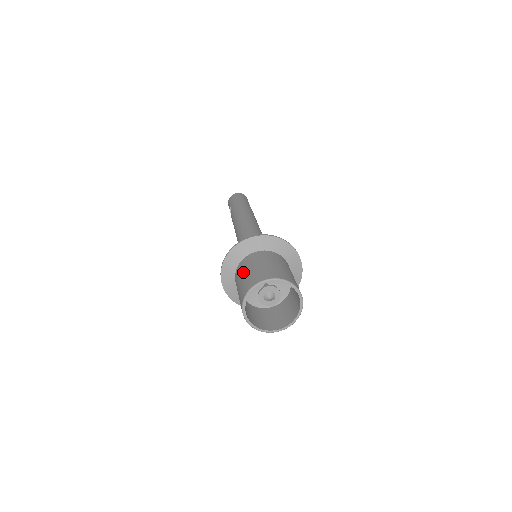
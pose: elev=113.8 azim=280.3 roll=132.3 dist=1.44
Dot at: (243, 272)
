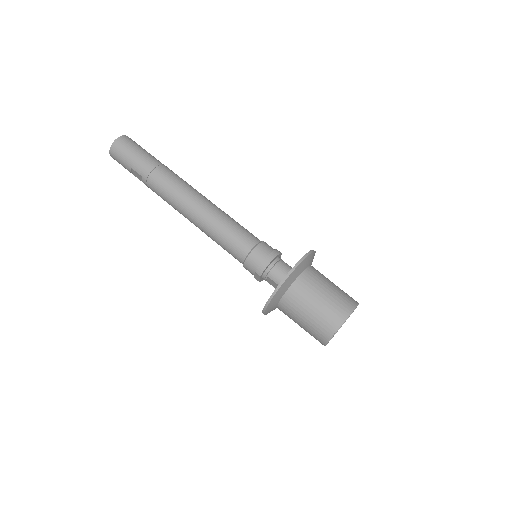
Dot at: (304, 309)
